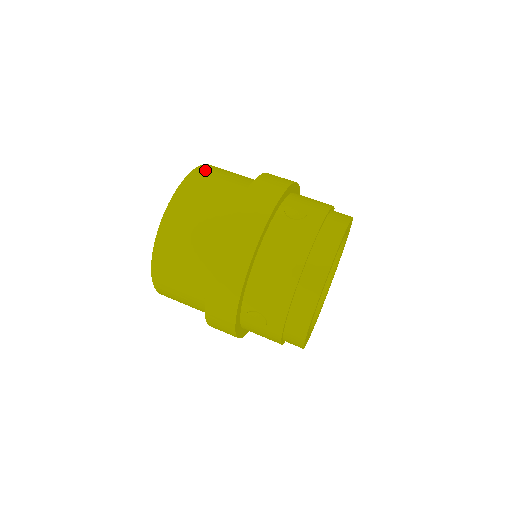
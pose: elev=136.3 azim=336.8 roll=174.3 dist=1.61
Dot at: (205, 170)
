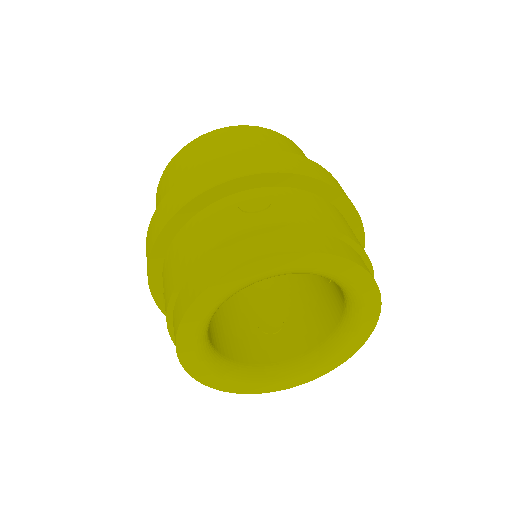
Dot at: (248, 130)
